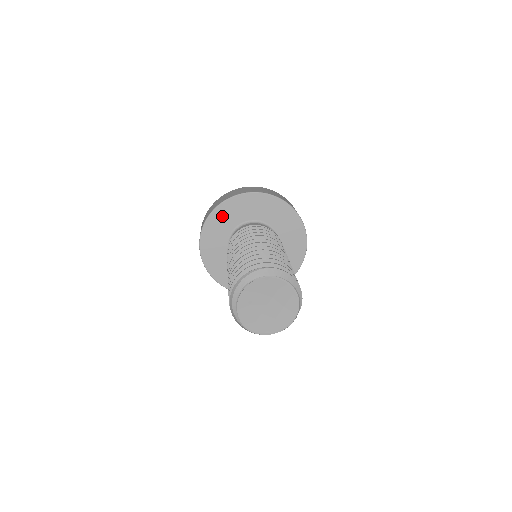
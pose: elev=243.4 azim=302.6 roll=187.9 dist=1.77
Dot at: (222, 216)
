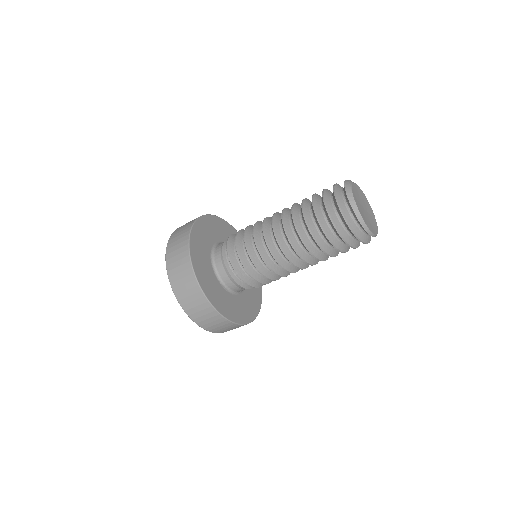
Dot at: occluded
